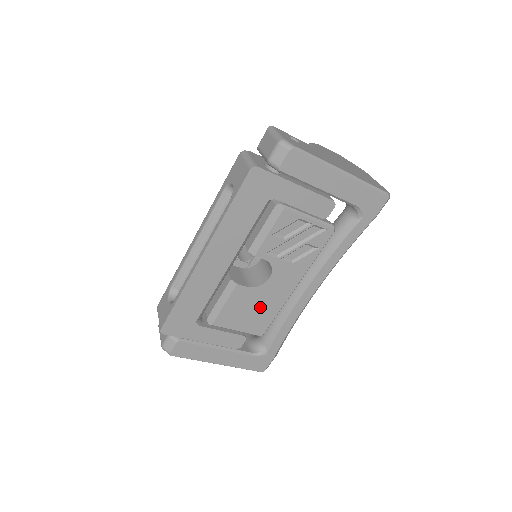
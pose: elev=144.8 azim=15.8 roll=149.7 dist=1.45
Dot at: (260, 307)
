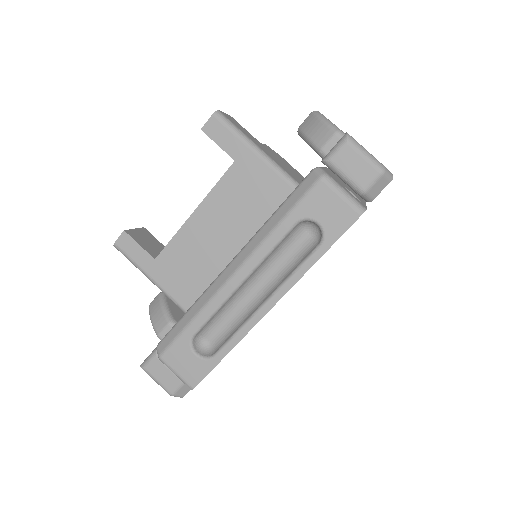
Dot at: occluded
